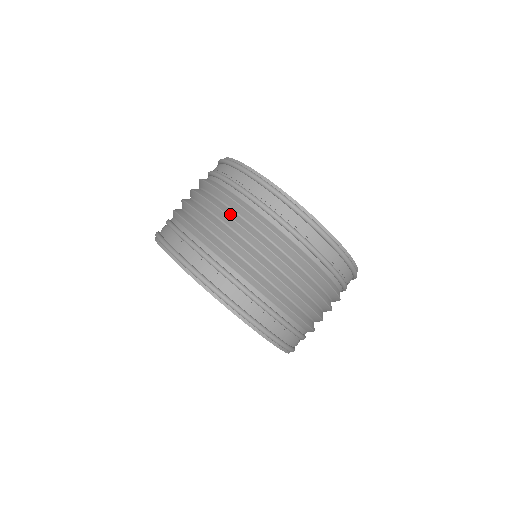
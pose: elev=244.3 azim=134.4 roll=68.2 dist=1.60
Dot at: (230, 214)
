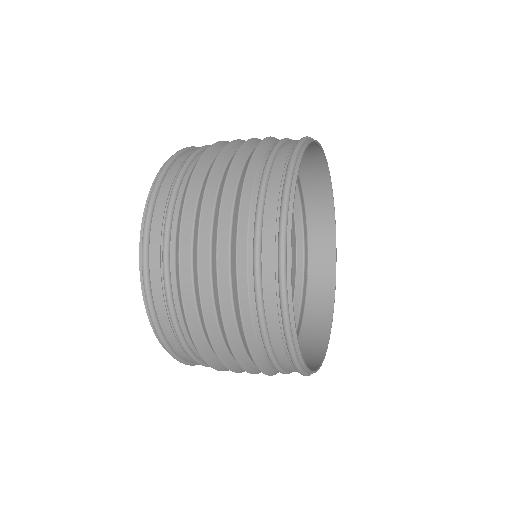
Dot at: (223, 215)
